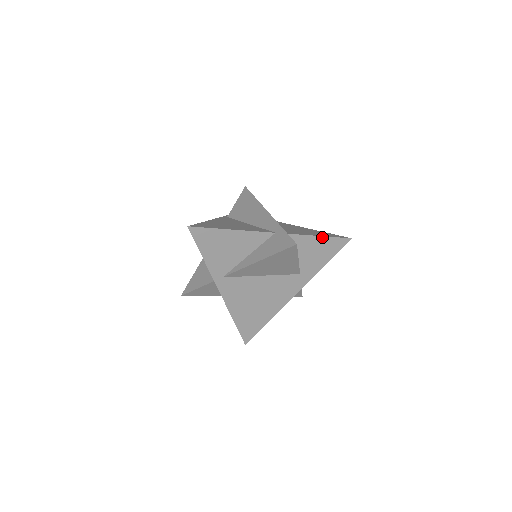
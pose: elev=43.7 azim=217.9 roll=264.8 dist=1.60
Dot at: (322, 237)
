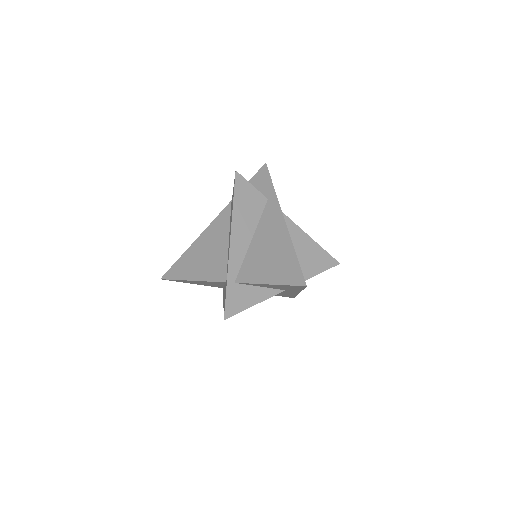
Dot at: (273, 284)
